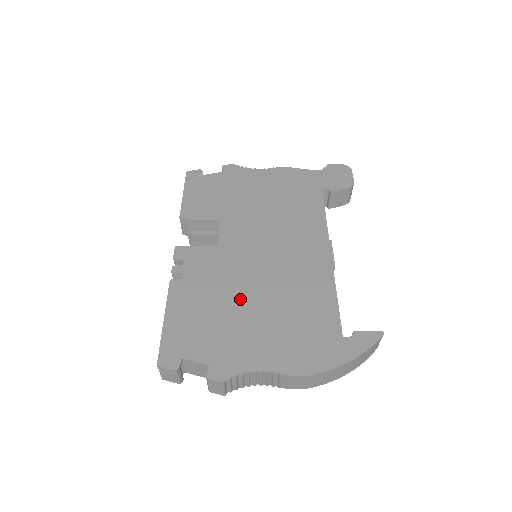
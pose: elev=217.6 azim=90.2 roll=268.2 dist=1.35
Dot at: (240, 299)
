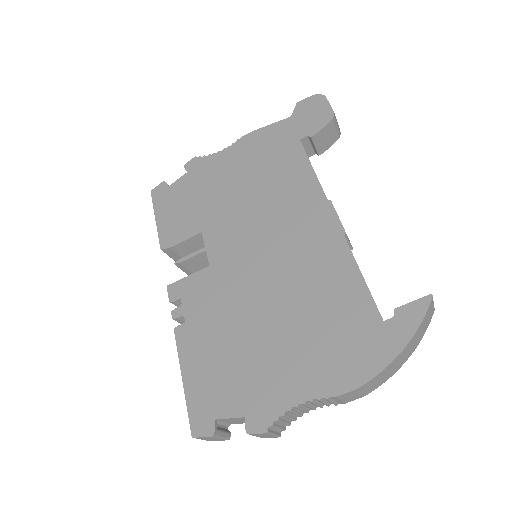
Dot at: (252, 321)
